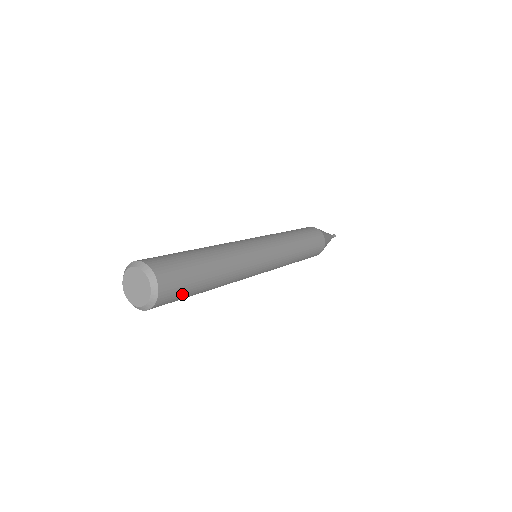
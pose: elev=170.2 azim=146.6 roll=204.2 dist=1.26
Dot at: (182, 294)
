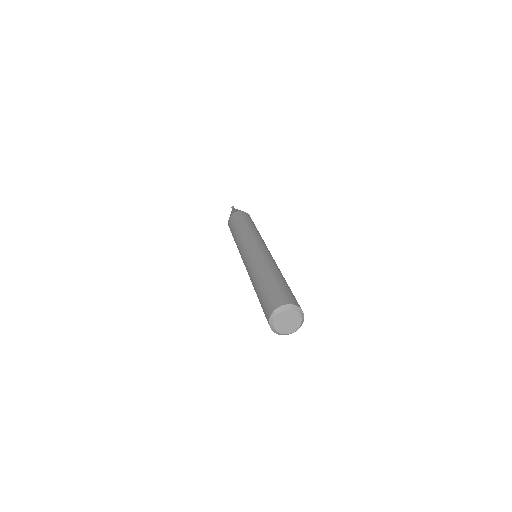
Dot at: occluded
